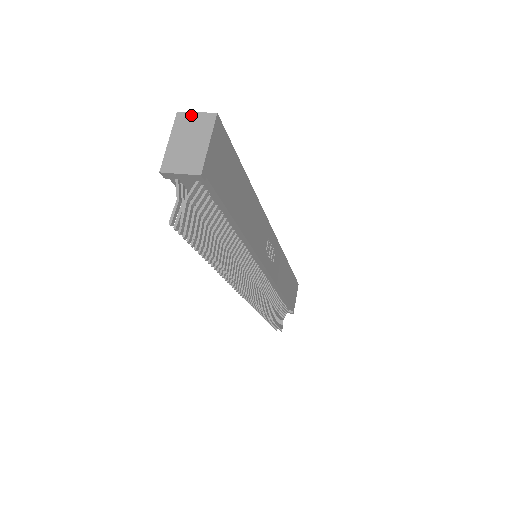
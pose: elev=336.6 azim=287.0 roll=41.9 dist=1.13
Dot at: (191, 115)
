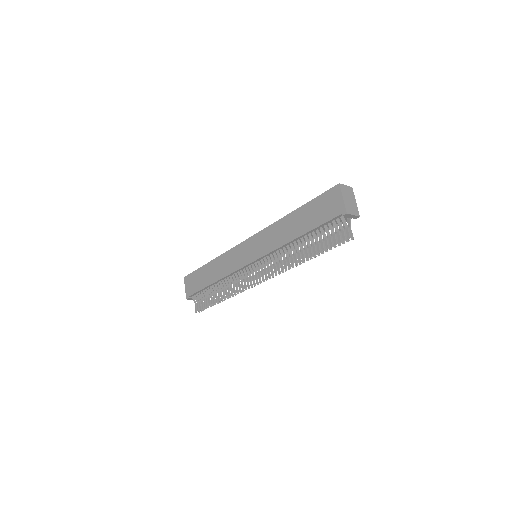
Dot at: (345, 186)
